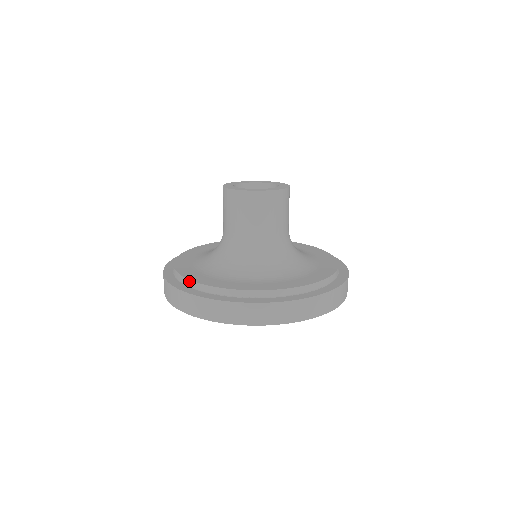
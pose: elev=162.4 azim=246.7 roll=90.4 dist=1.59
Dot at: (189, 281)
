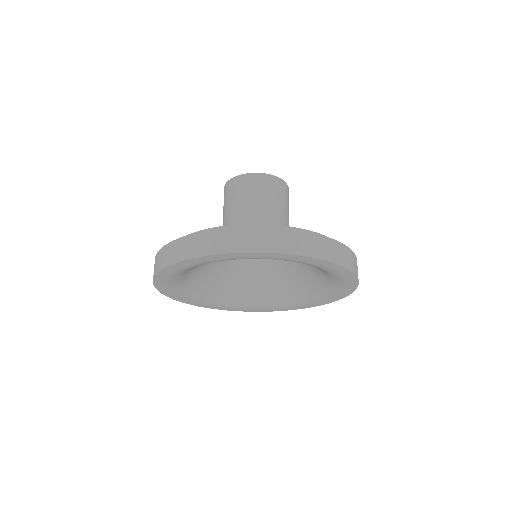
Dot at: (211, 229)
